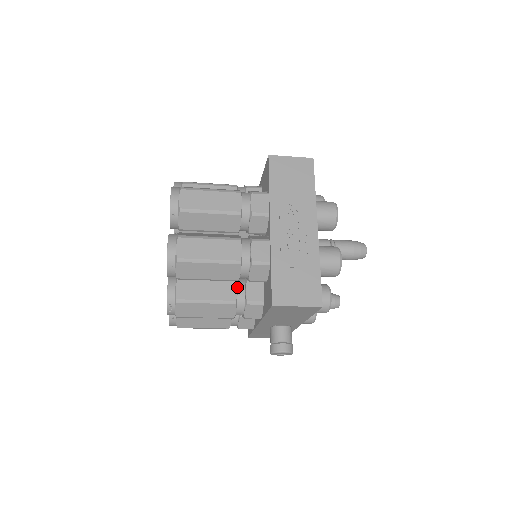
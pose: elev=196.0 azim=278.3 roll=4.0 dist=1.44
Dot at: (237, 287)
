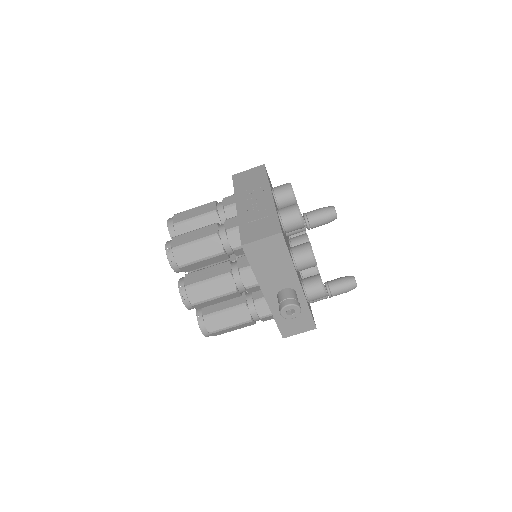
Dot at: (230, 264)
